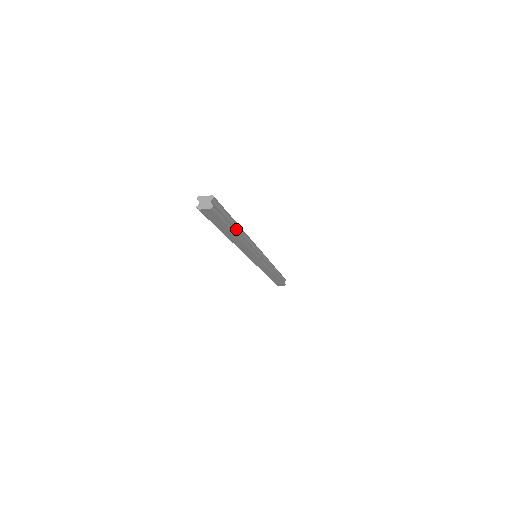
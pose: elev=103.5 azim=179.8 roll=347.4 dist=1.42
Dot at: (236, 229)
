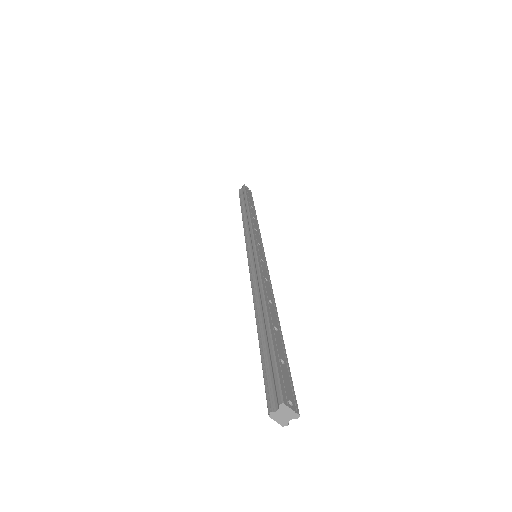
Dot at: occluded
